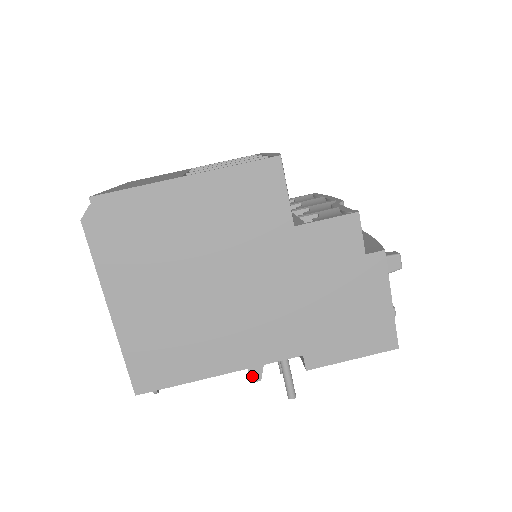
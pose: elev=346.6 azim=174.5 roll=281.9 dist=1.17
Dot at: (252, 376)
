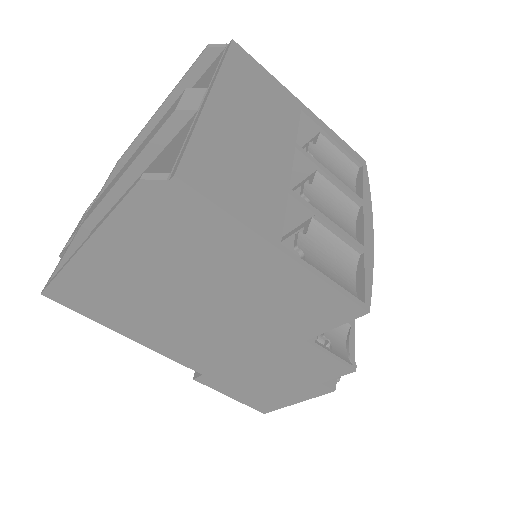
Dot at: occluded
